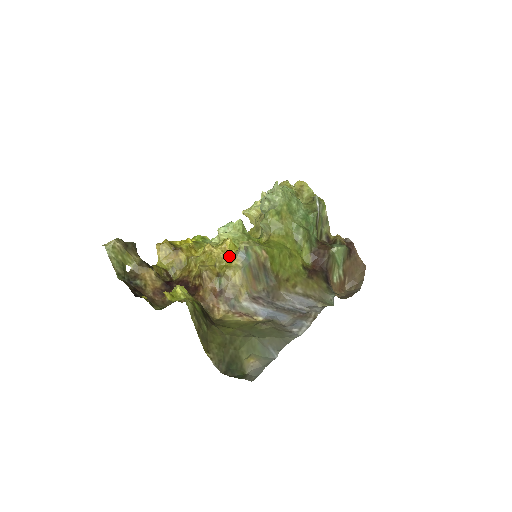
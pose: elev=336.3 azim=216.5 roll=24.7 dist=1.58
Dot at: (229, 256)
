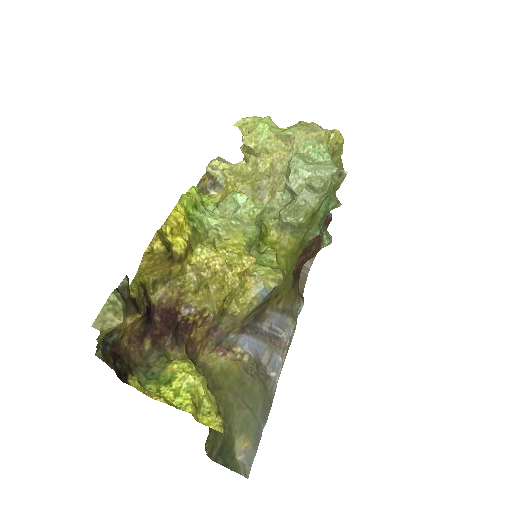
Dot at: (244, 285)
